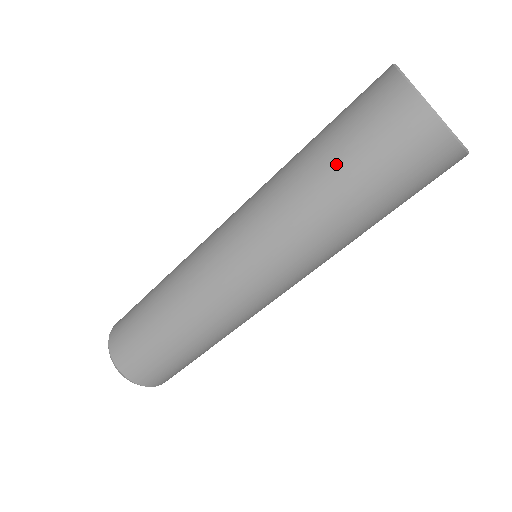
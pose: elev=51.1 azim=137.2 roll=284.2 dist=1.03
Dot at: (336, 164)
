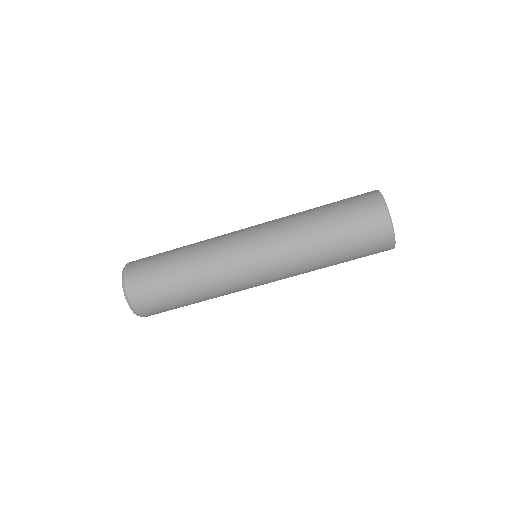
Dot at: (336, 225)
